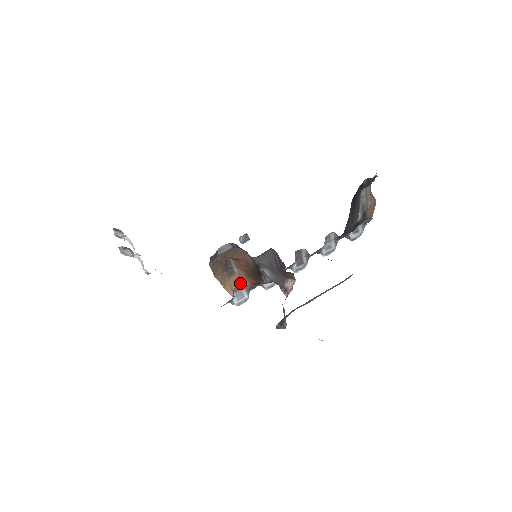
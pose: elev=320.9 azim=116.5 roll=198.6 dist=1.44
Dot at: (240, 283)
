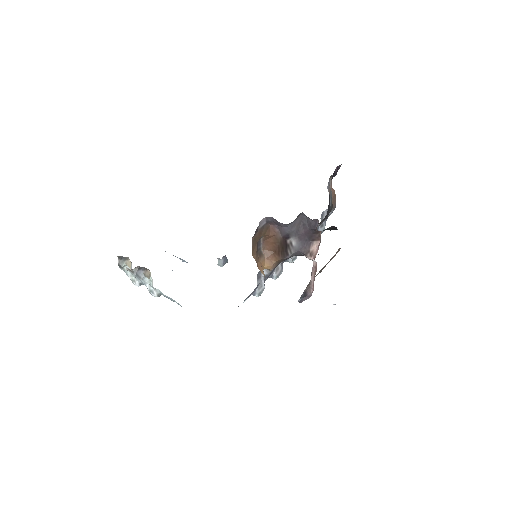
Dot at: (267, 263)
